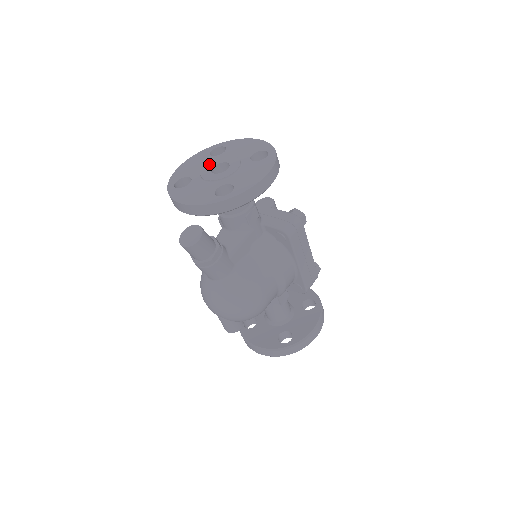
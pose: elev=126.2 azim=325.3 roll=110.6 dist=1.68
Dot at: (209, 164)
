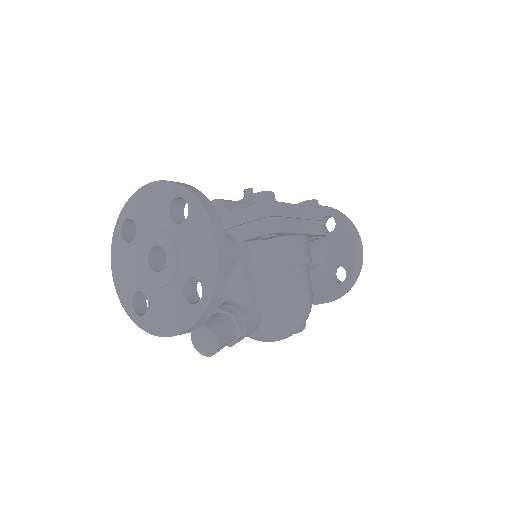
Dot at: (140, 260)
